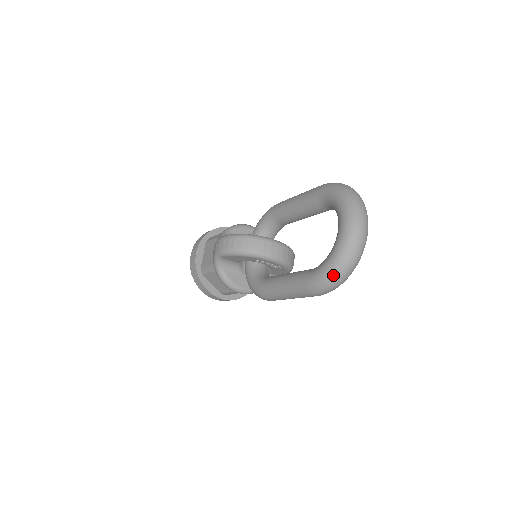
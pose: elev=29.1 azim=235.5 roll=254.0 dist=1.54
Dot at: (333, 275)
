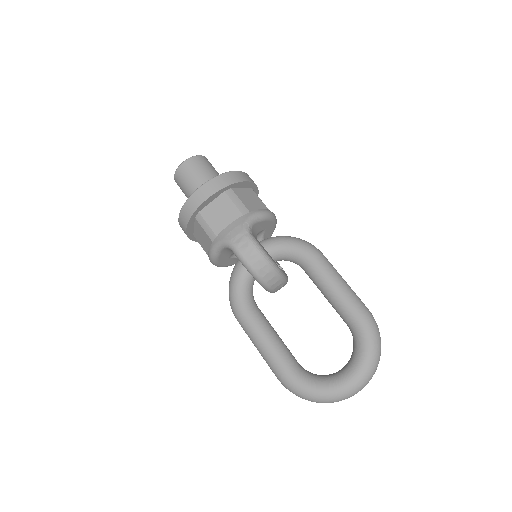
Dot at: (307, 398)
